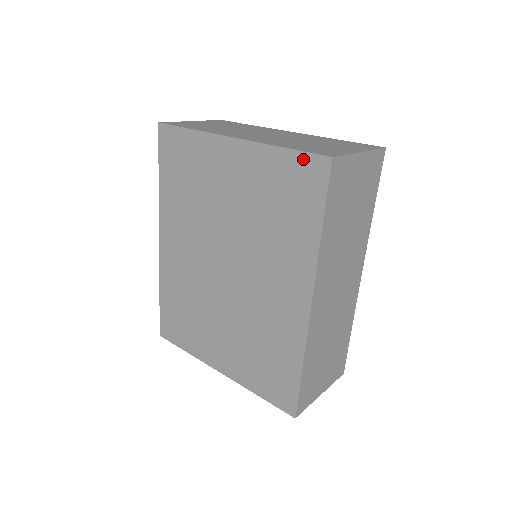
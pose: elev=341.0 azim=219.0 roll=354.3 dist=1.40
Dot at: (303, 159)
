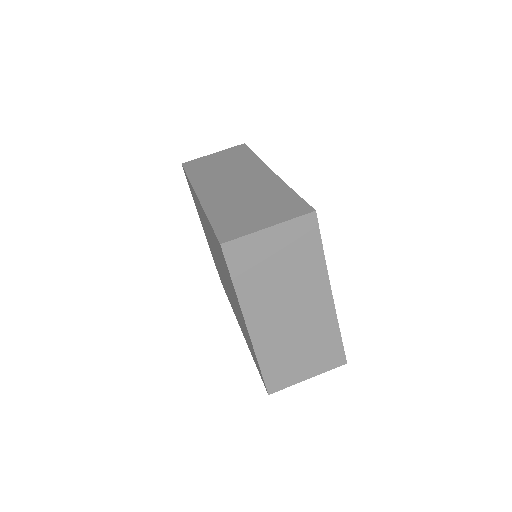
Dot at: occluded
